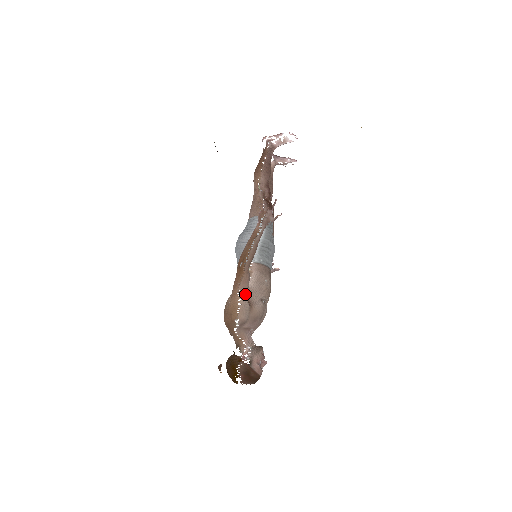
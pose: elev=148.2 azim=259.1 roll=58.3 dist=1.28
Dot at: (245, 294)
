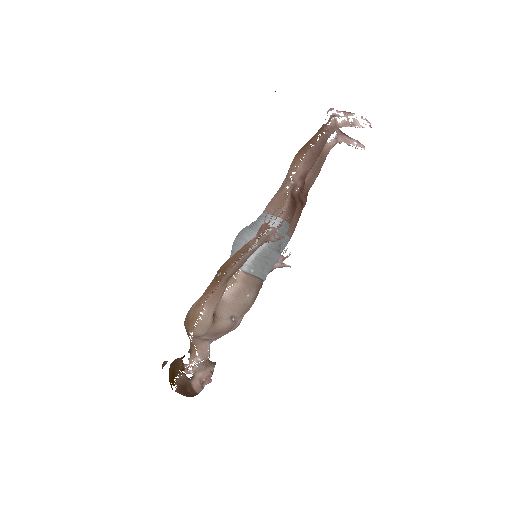
Dot at: (211, 309)
